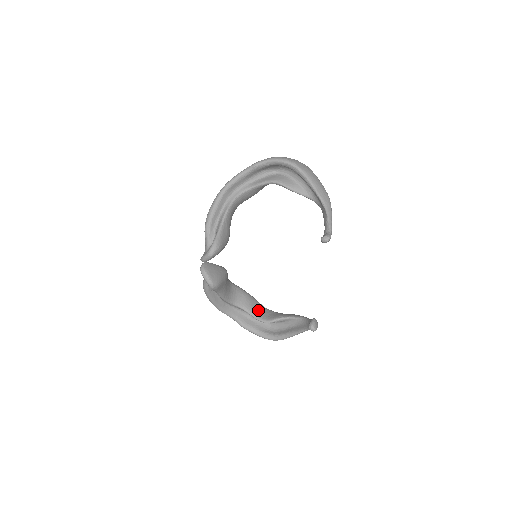
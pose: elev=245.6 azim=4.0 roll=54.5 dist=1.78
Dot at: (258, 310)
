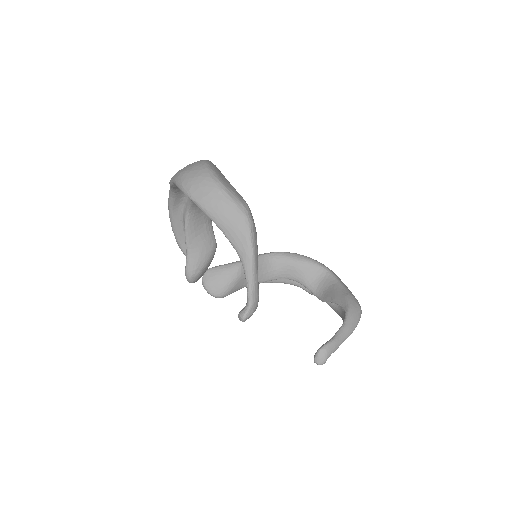
Dot at: (315, 280)
